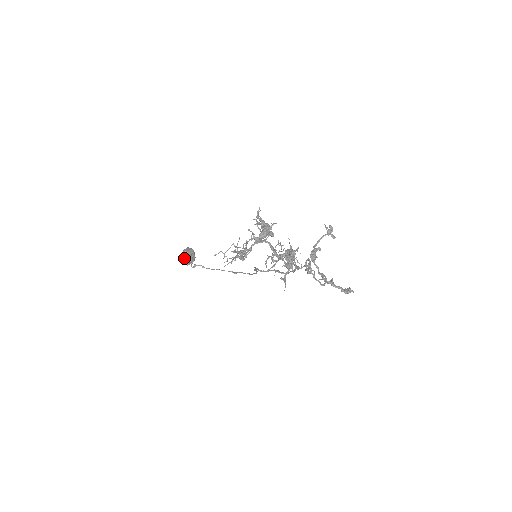
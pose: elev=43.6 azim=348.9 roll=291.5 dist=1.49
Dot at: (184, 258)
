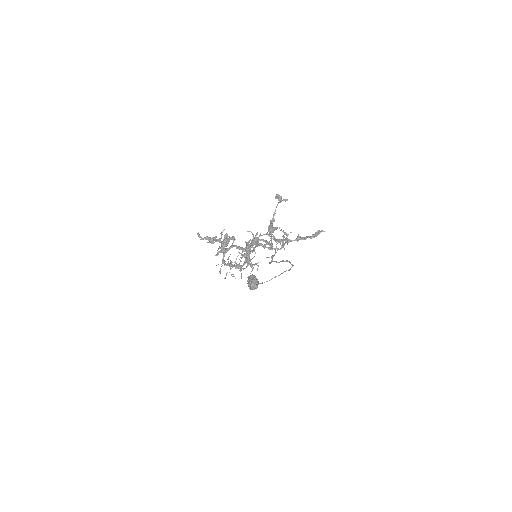
Dot at: (248, 286)
